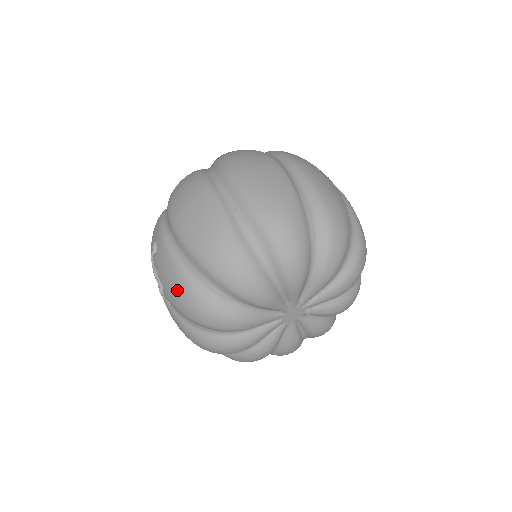
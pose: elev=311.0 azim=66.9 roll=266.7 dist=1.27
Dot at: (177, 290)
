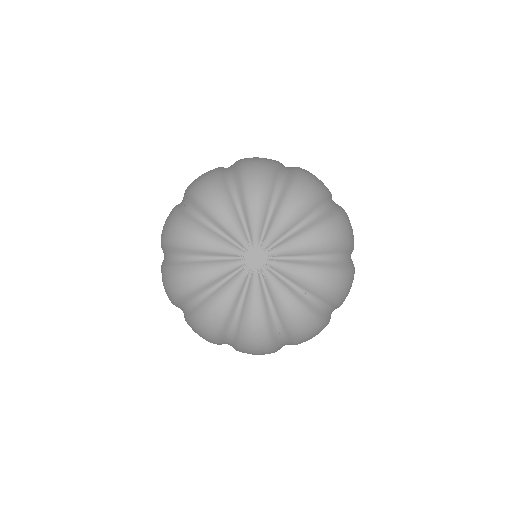
Dot at: (166, 221)
